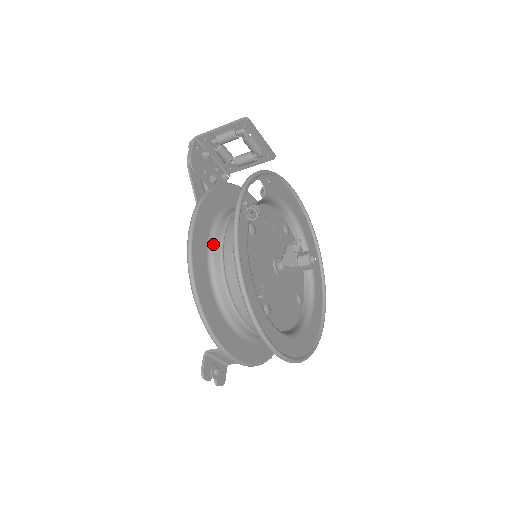
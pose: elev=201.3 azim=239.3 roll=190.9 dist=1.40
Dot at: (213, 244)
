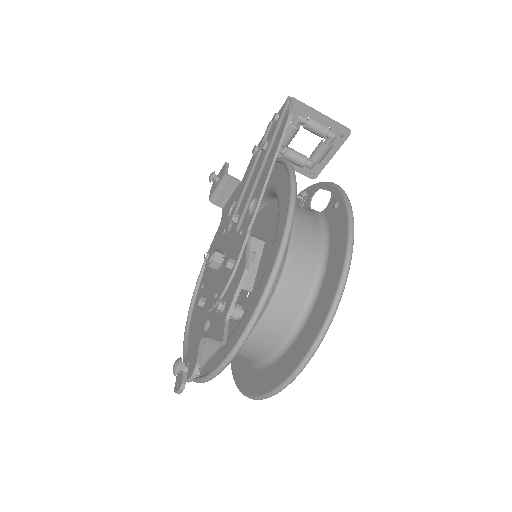
Dot at: occluded
